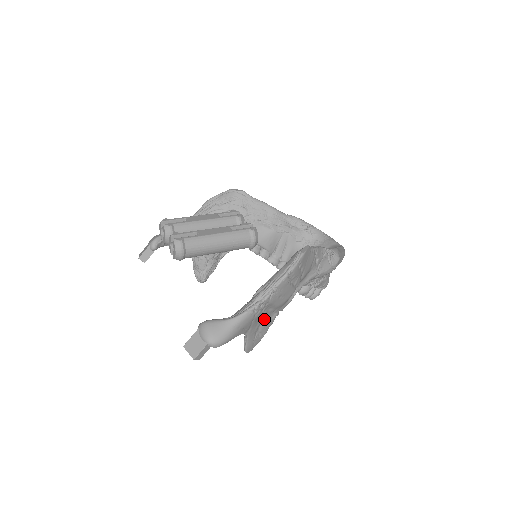
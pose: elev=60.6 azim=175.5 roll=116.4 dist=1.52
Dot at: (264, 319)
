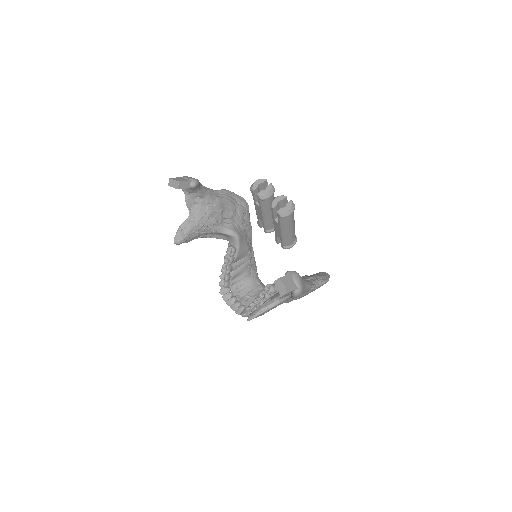
Dot at: occluded
